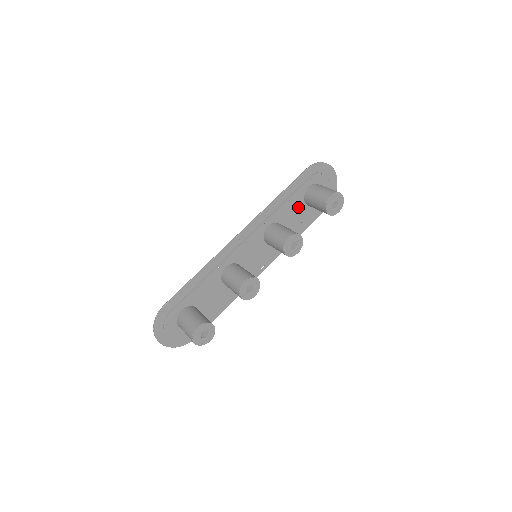
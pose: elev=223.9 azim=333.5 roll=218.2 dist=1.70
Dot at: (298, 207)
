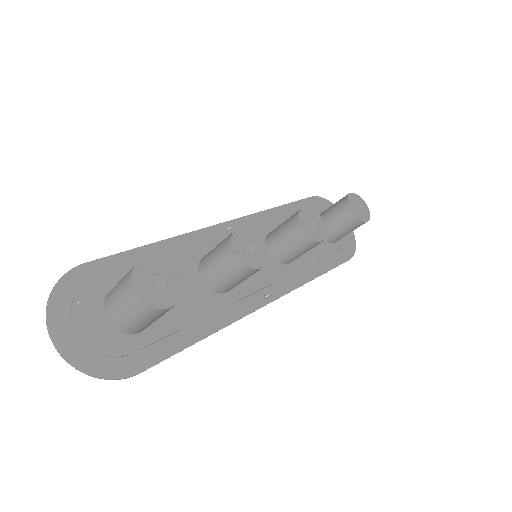
Dot at: occluded
